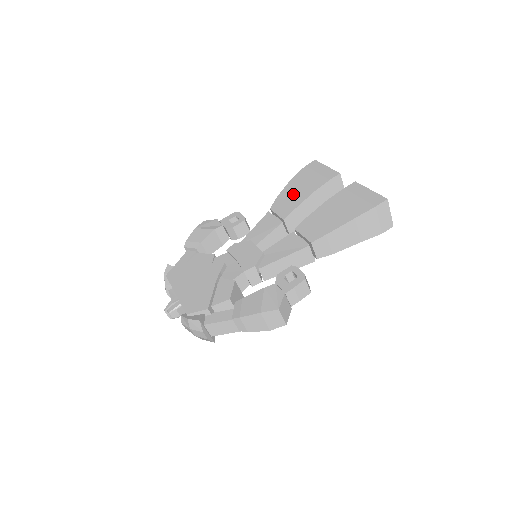
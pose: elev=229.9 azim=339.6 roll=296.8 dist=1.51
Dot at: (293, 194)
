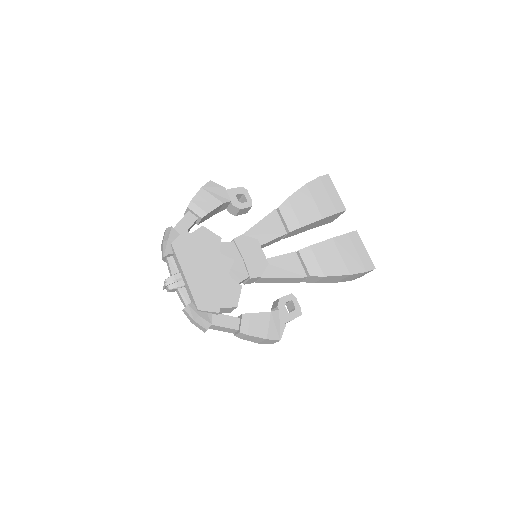
Dot at: (304, 207)
